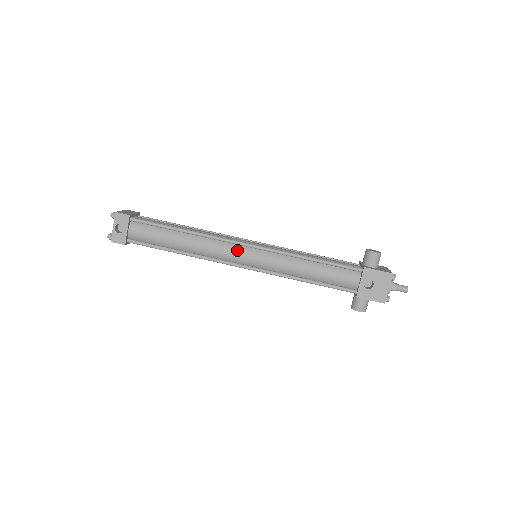
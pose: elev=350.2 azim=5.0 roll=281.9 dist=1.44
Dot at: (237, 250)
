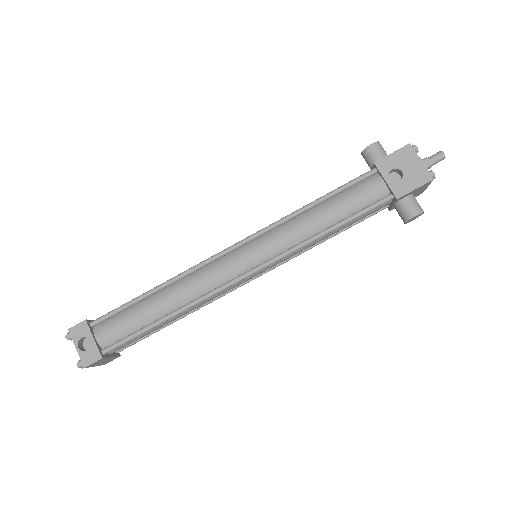
Dot at: (228, 261)
